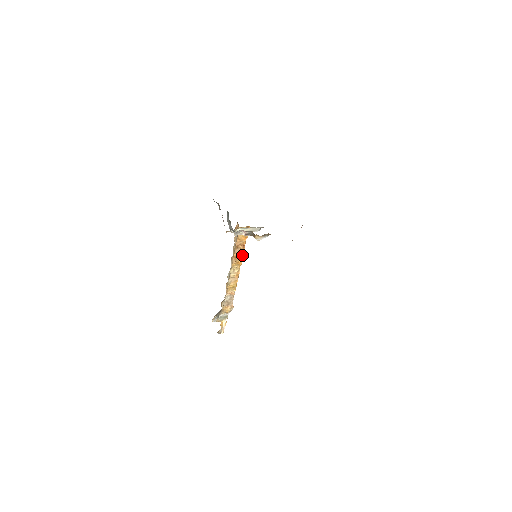
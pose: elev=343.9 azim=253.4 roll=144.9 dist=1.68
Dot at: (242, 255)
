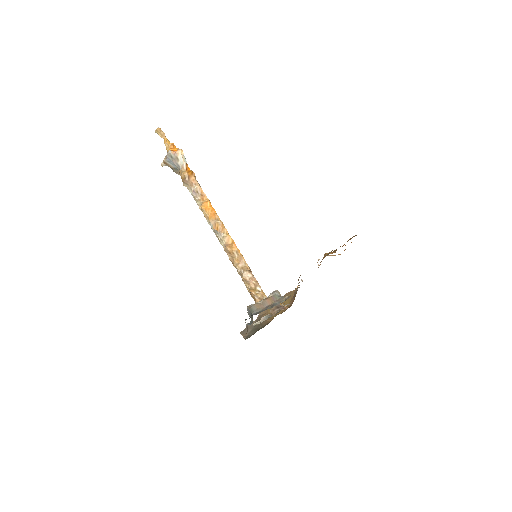
Dot at: occluded
